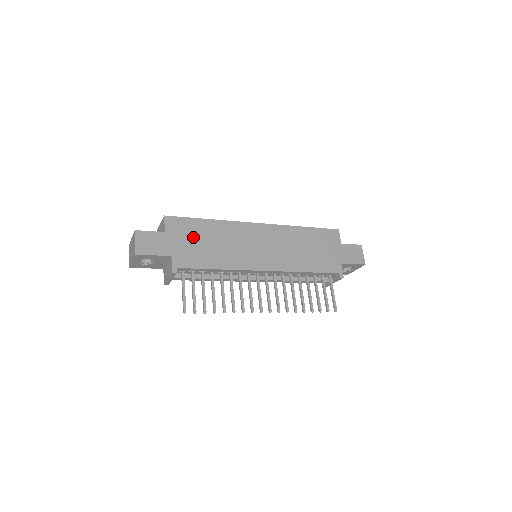
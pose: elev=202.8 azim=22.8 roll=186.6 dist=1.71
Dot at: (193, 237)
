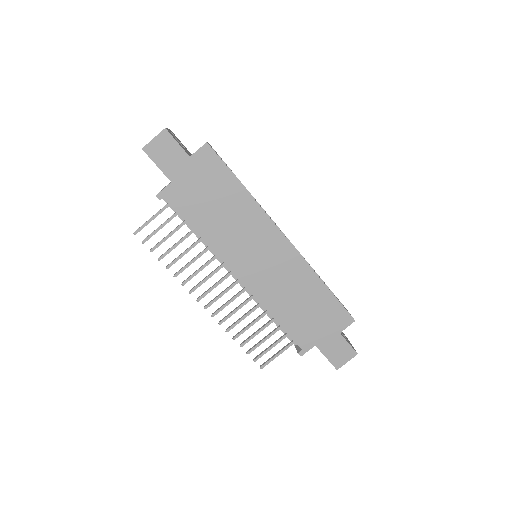
Dot at: (210, 186)
